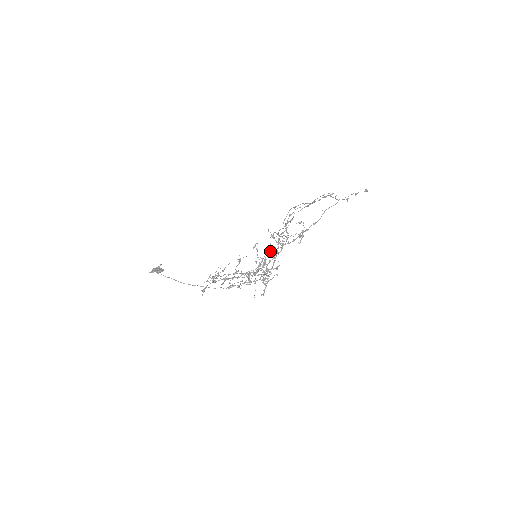
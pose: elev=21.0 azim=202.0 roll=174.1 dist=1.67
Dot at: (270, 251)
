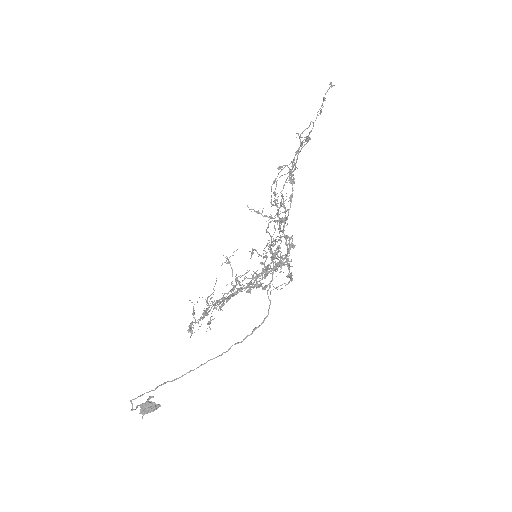
Dot at: occluded
